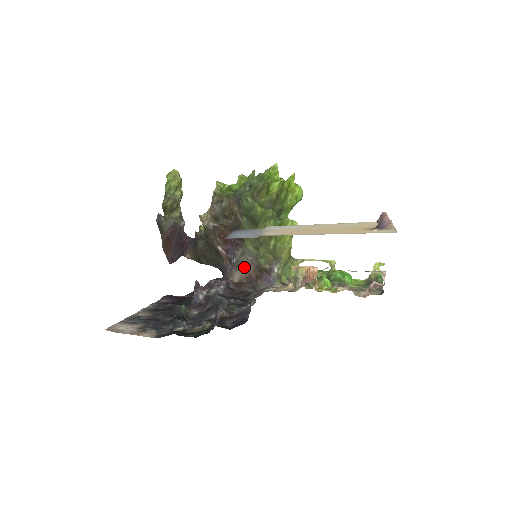
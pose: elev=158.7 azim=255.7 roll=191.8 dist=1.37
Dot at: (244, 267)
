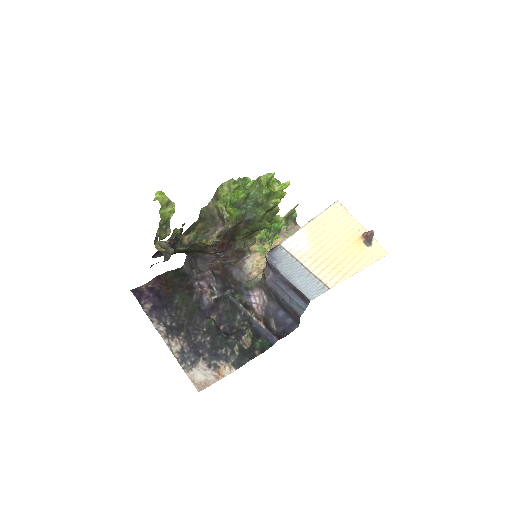
Dot at: occluded
